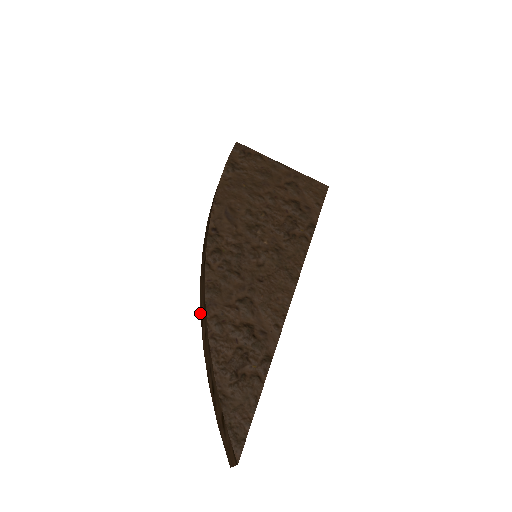
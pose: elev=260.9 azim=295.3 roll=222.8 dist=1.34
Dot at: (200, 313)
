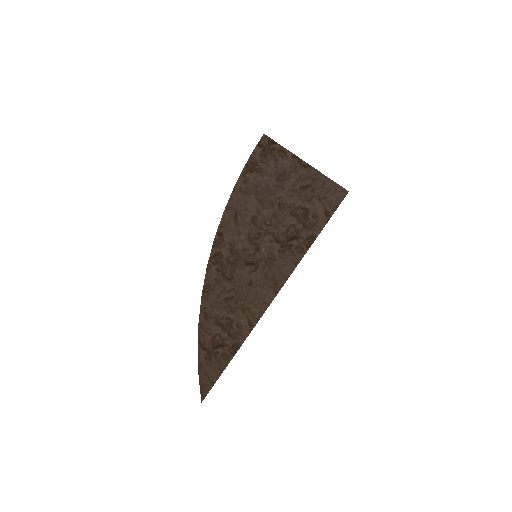
Dot at: occluded
